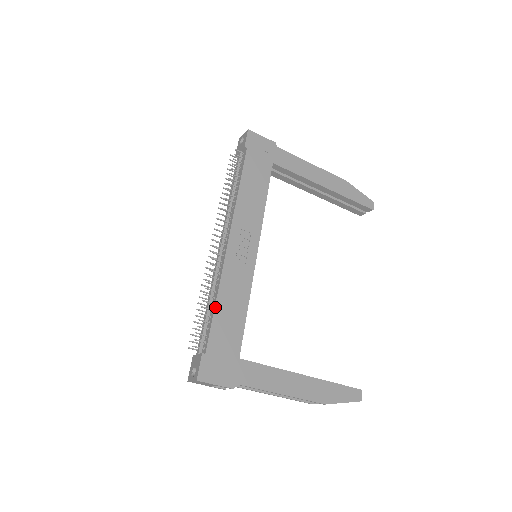
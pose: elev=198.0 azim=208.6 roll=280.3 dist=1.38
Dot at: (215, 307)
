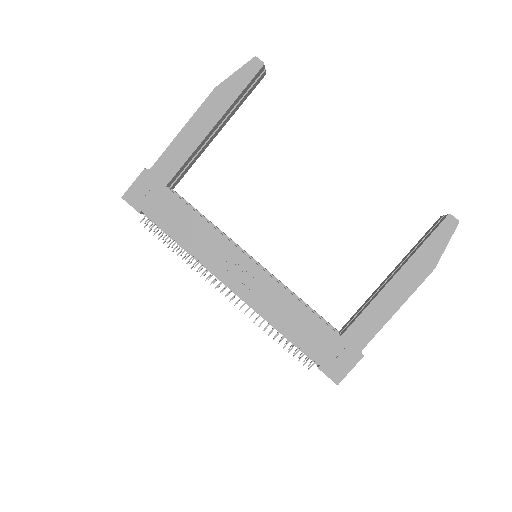
Dot at: (284, 334)
